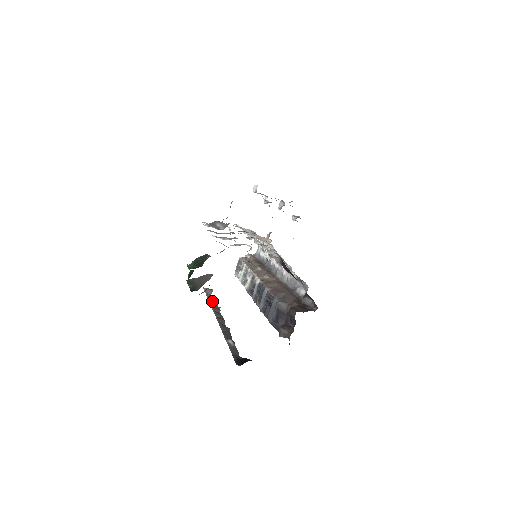
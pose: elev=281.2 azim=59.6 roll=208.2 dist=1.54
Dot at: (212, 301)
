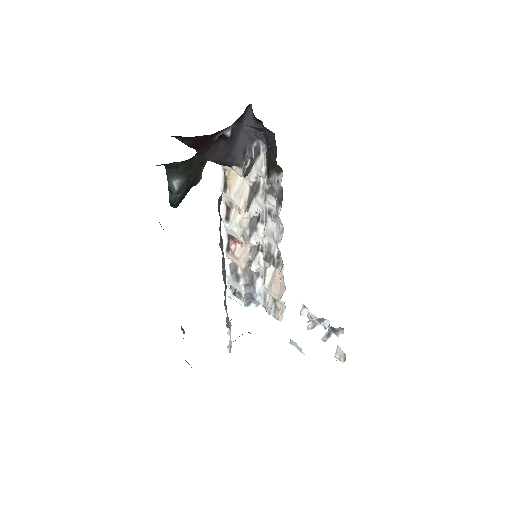
Dot at: occluded
